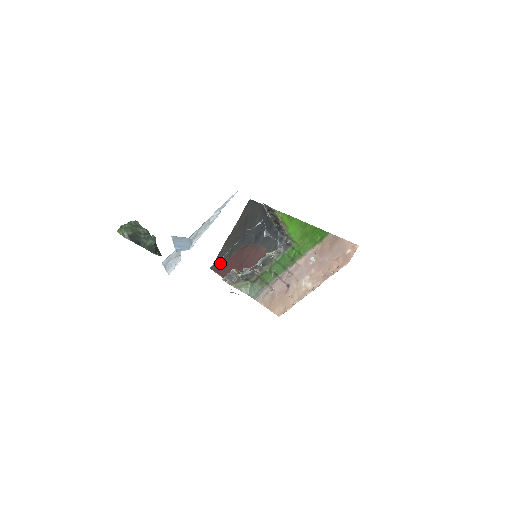
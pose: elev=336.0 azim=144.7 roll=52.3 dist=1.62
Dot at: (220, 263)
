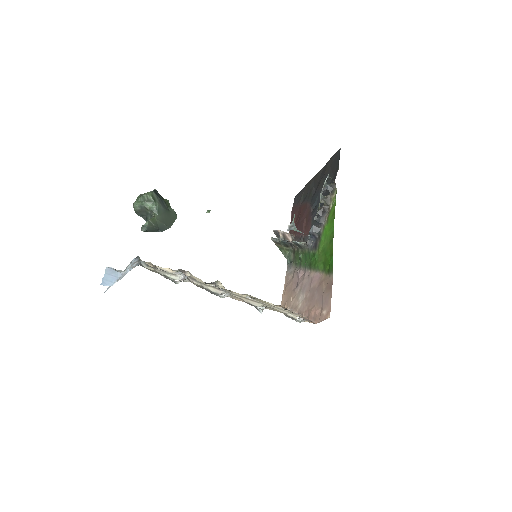
Dot at: (297, 201)
